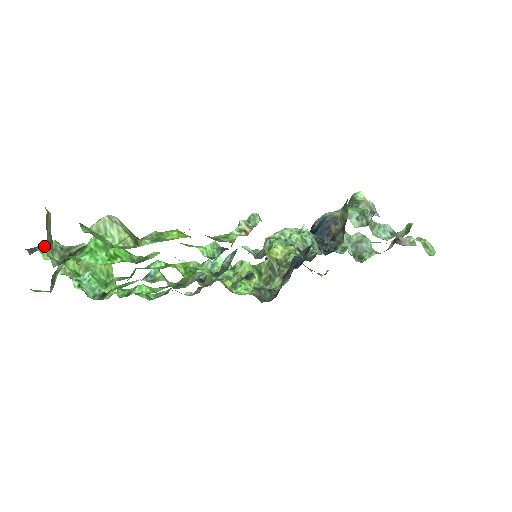
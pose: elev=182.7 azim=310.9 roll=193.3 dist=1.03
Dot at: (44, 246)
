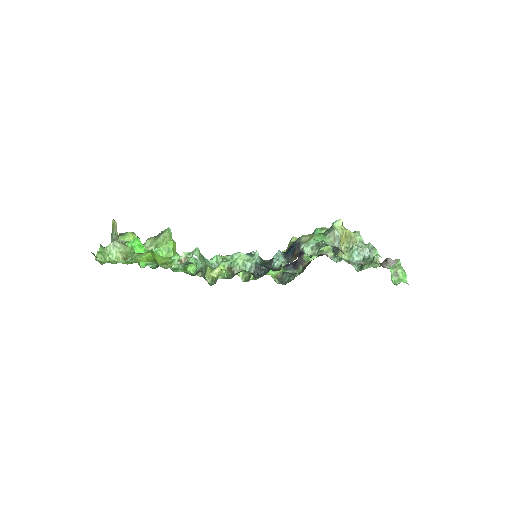
Dot at: (123, 236)
